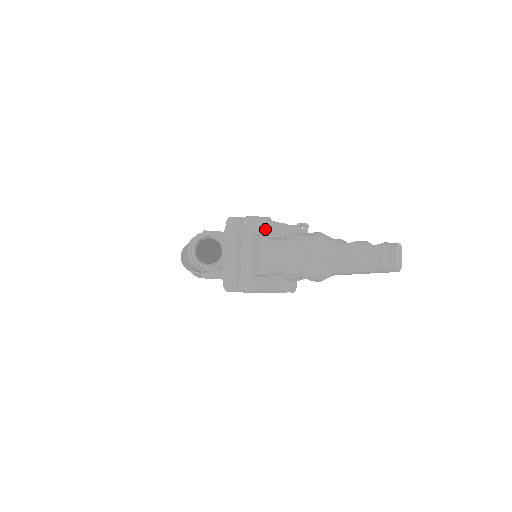
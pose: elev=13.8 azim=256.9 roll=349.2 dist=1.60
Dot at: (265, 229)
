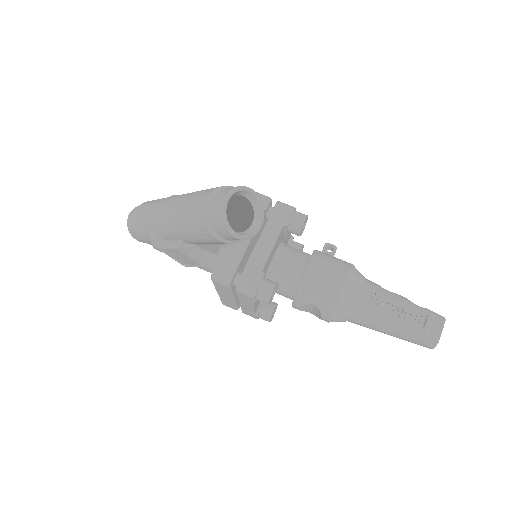
Dot at: (302, 227)
